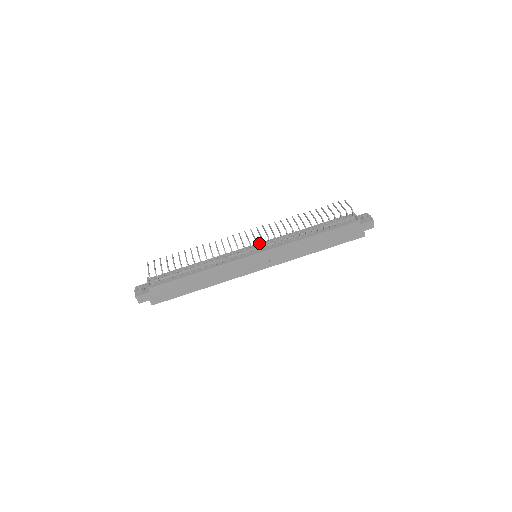
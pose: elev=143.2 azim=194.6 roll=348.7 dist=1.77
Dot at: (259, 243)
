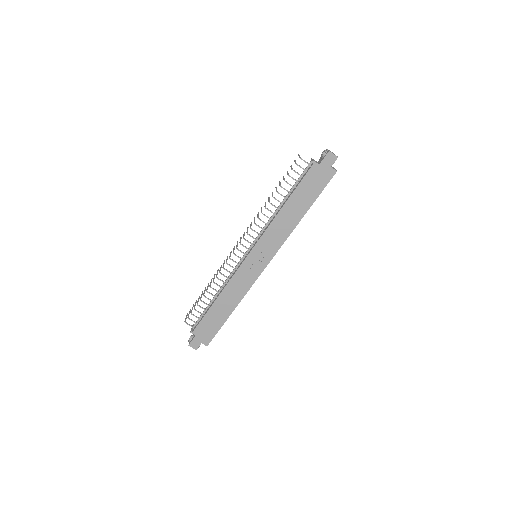
Dot at: occluded
